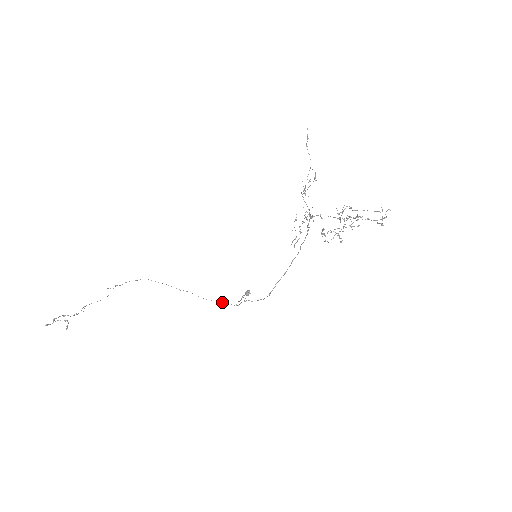
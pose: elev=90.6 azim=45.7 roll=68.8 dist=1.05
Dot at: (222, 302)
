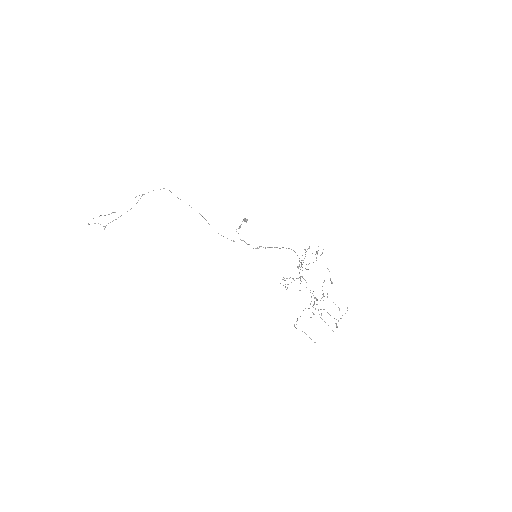
Dot at: occluded
